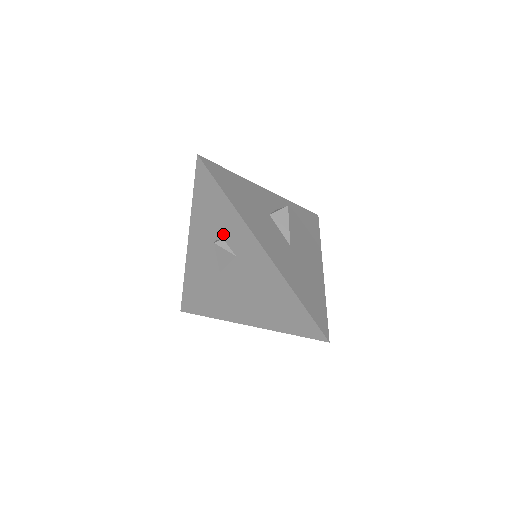
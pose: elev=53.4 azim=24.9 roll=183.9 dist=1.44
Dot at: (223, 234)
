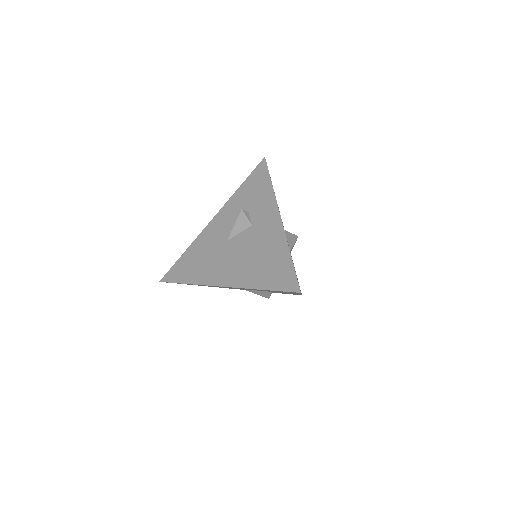
Dot at: (251, 209)
